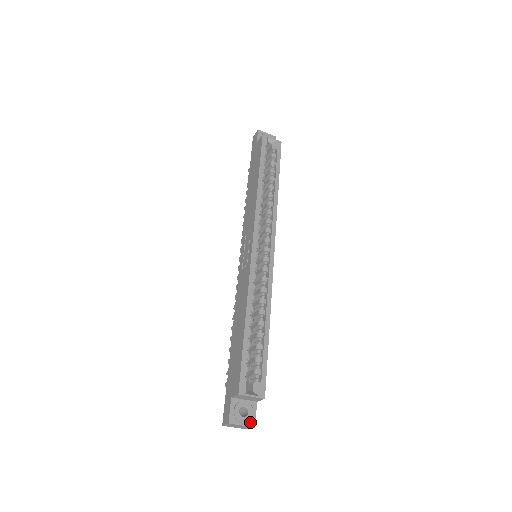
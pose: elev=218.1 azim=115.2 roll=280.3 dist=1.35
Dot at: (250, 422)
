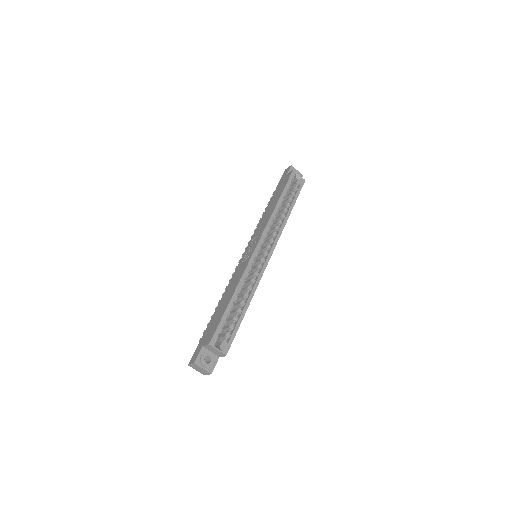
Dot at: (209, 369)
